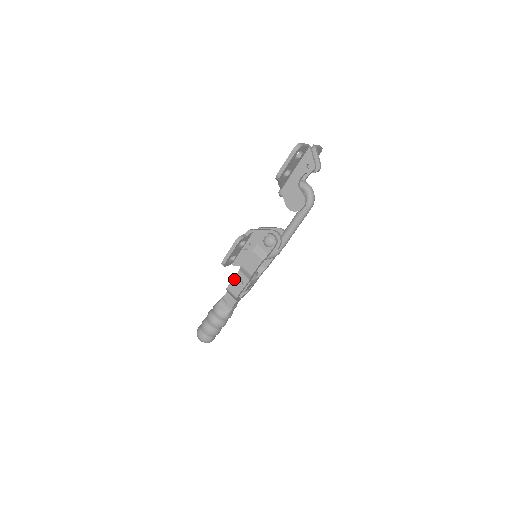
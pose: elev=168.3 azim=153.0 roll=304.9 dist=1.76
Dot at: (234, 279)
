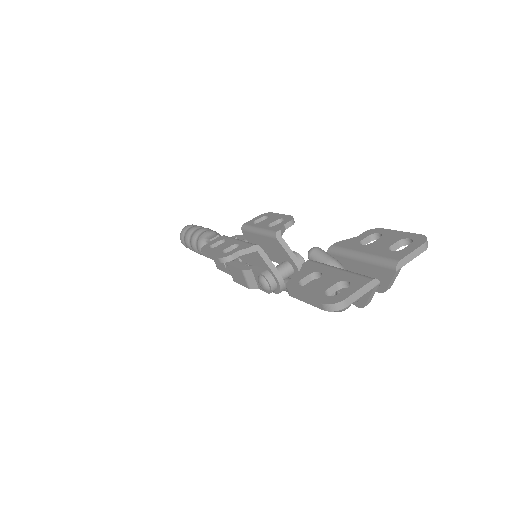
Dot at: occluded
